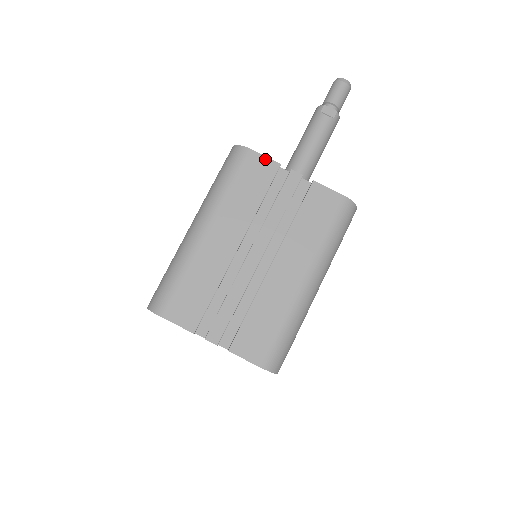
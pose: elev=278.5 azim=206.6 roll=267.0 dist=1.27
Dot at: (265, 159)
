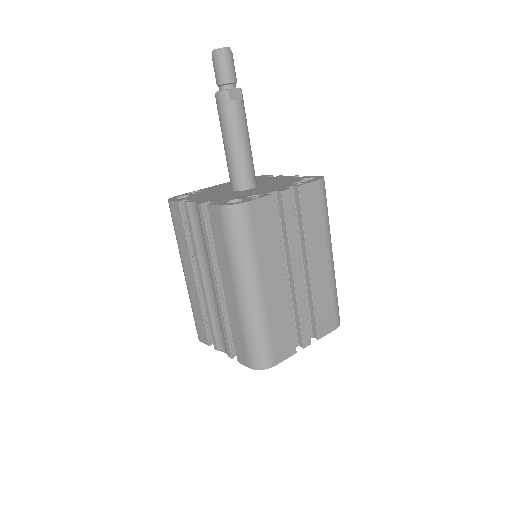
Dot at: (261, 200)
